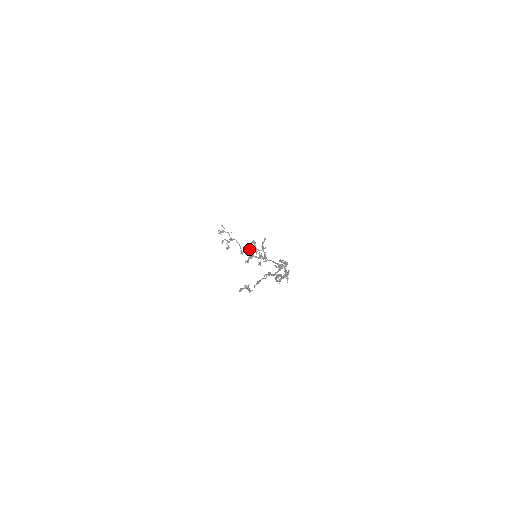
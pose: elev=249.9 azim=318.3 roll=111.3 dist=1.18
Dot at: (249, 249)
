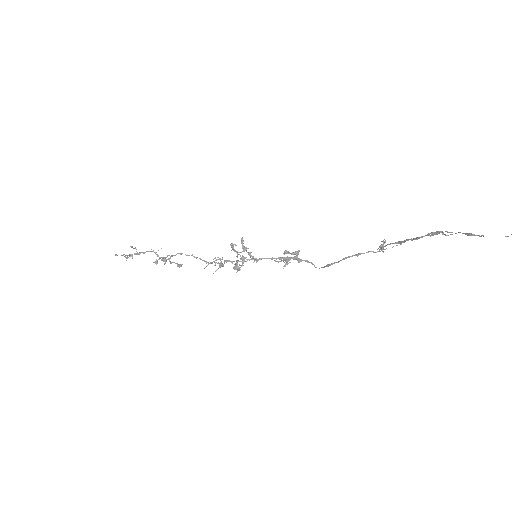
Dot at: (214, 258)
